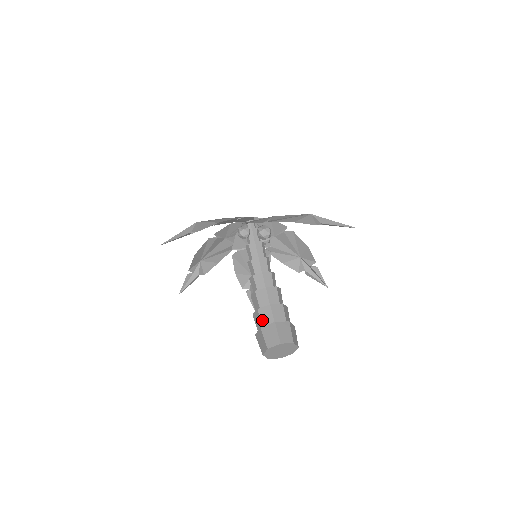
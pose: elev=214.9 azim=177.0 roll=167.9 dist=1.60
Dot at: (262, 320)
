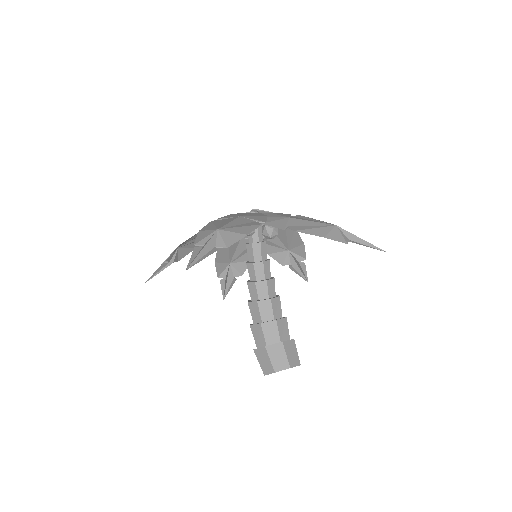
Dot at: (266, 337)
